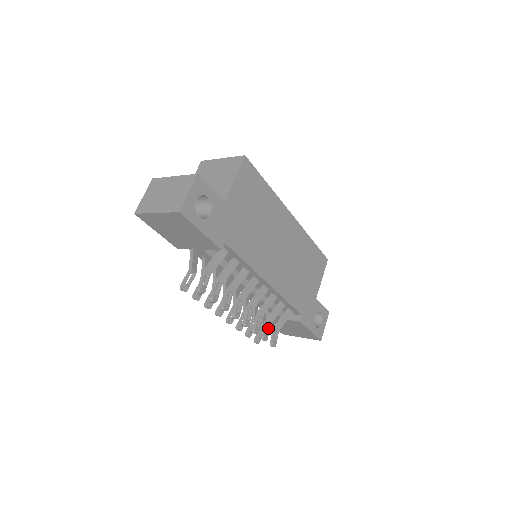
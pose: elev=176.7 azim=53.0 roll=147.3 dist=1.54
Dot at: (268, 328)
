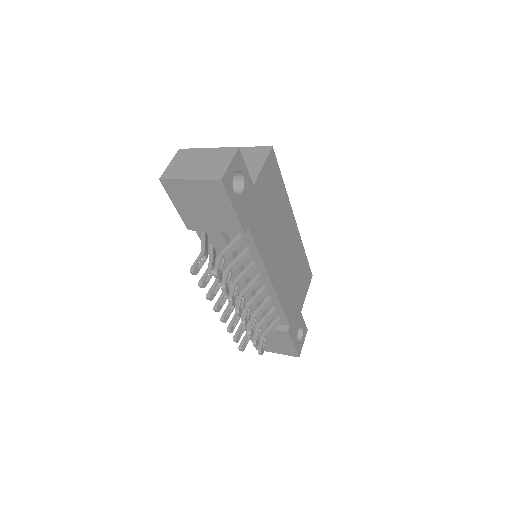
Dot at: (259, 333)
